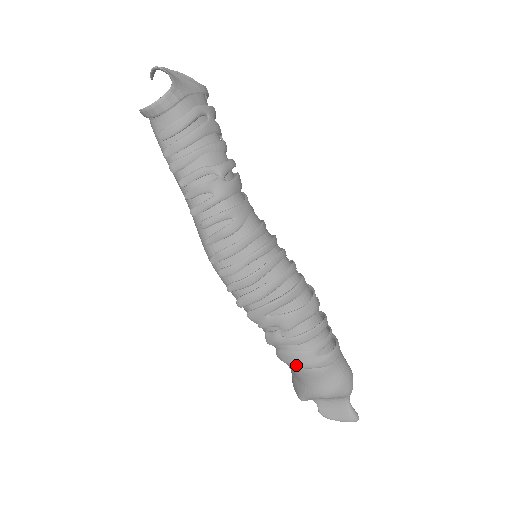
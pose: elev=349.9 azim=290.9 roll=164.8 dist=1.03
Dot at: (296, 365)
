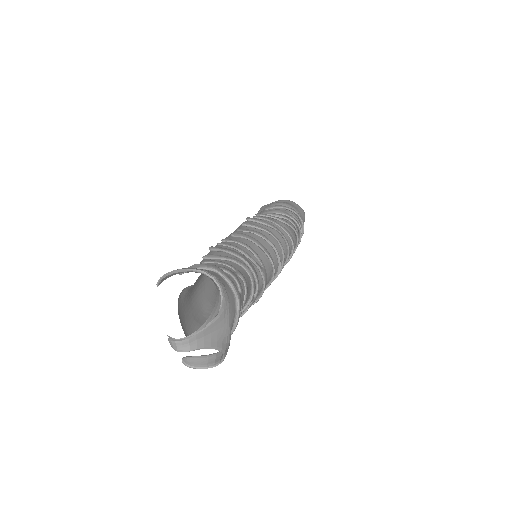
Dot at: occluded
